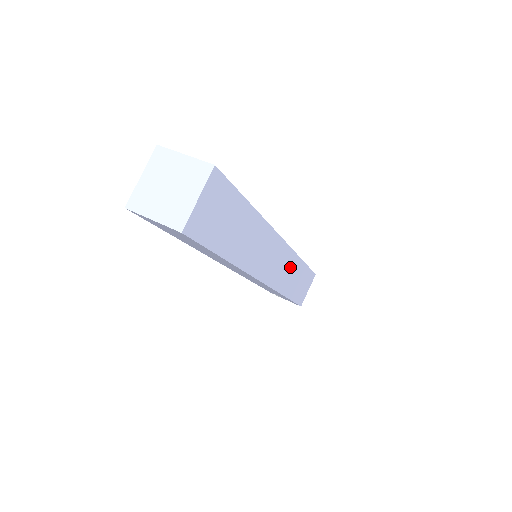
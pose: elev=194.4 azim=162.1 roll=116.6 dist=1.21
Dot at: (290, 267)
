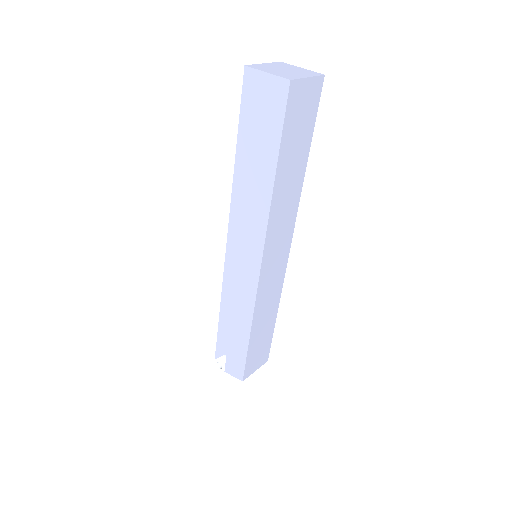
Dot at: (272, 296)
